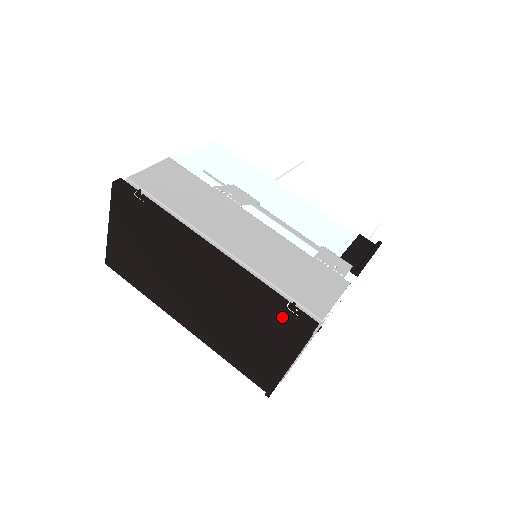
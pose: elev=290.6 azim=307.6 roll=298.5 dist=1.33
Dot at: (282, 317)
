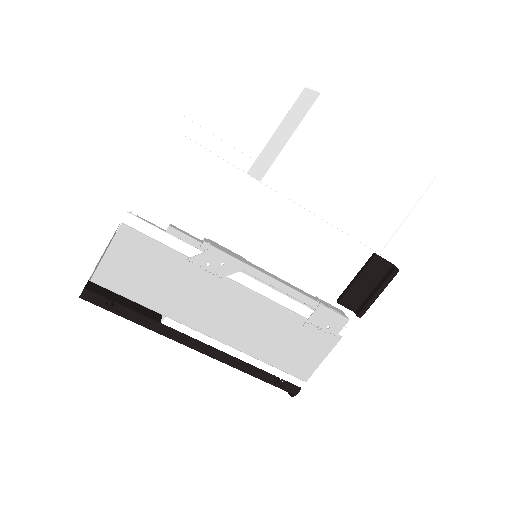
Dot at: occluded
